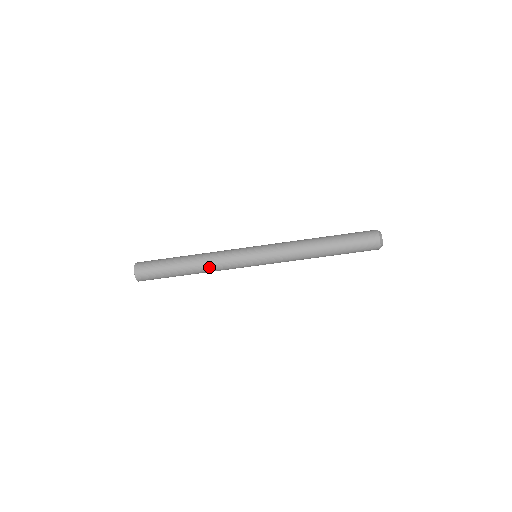
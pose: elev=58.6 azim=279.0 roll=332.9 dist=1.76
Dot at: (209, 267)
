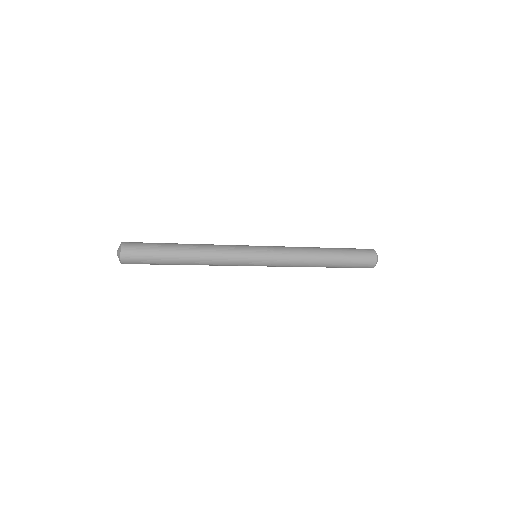
Dot at: (207, 264)
